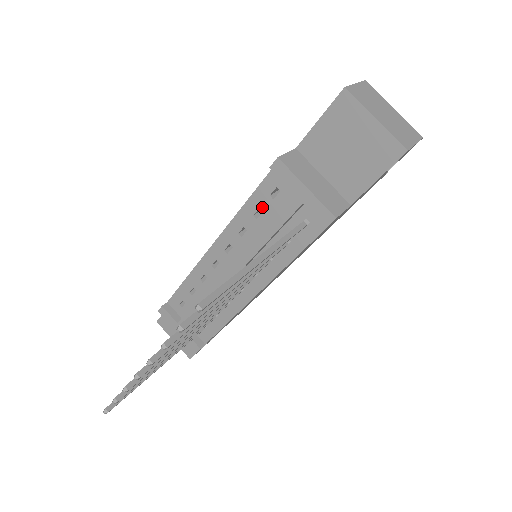
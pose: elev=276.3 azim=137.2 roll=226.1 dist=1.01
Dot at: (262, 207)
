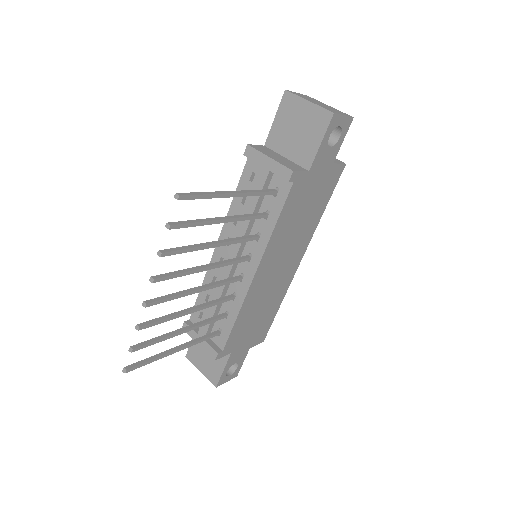
Dot at: occluded
